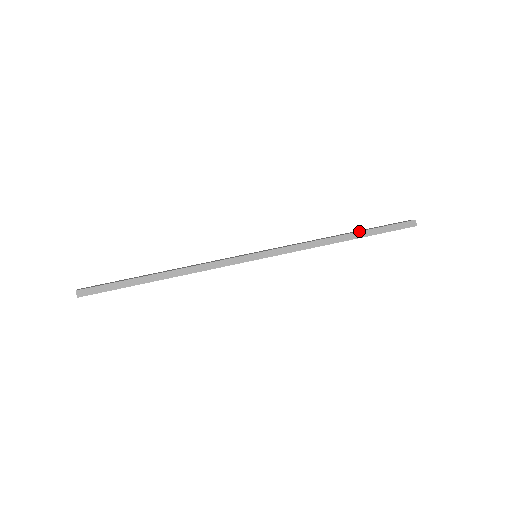
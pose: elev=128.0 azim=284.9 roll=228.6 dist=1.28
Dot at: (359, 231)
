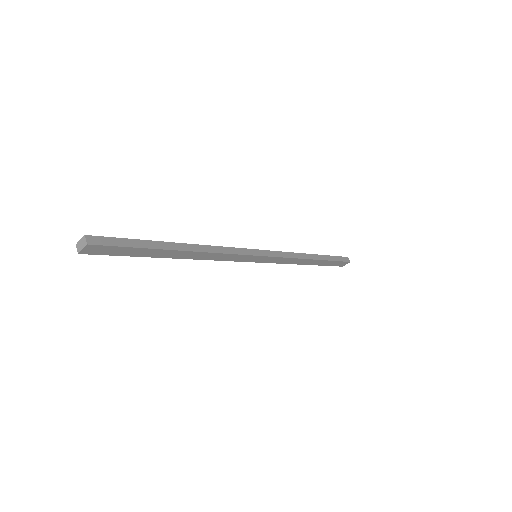
Dot at: occluded
